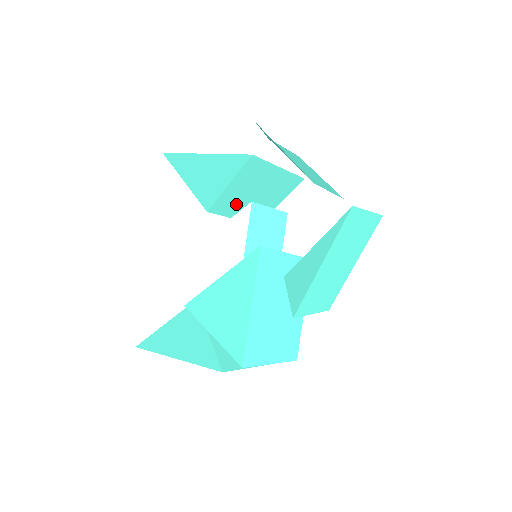
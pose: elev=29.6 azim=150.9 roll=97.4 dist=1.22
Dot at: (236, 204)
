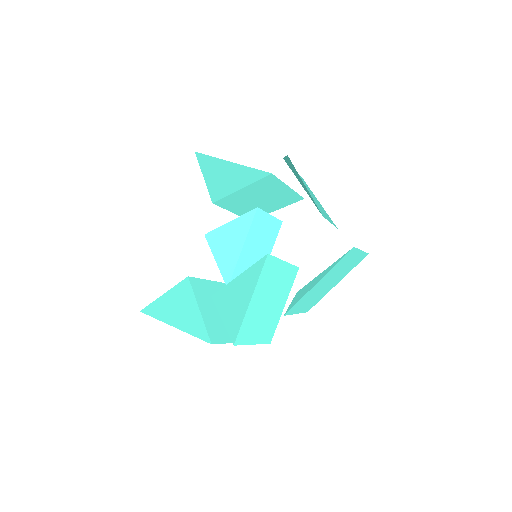
Dot at: (240, 203)
